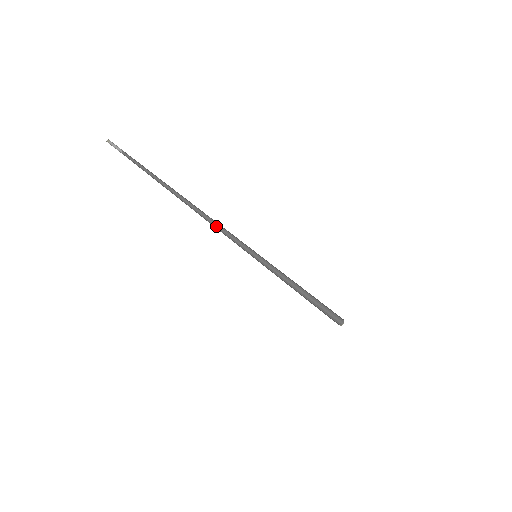
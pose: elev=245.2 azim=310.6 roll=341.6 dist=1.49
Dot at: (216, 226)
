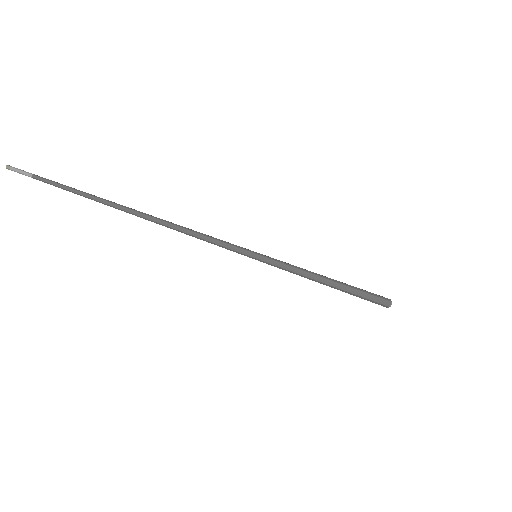
Dot at: (192, 233)
